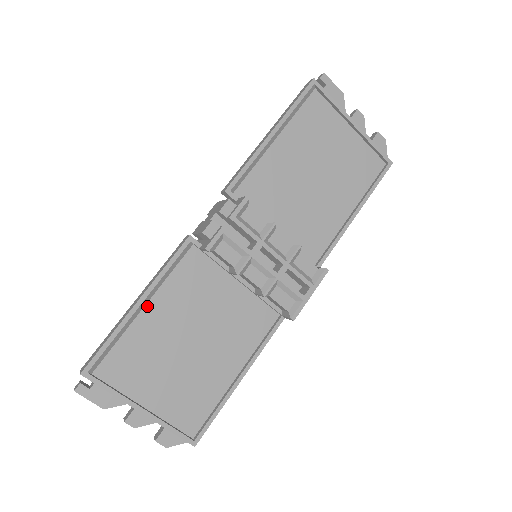
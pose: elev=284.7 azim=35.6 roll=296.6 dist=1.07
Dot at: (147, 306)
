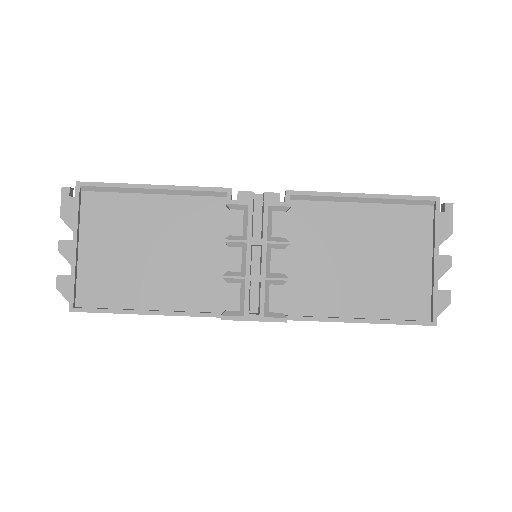
Dot at: (156, 196)
